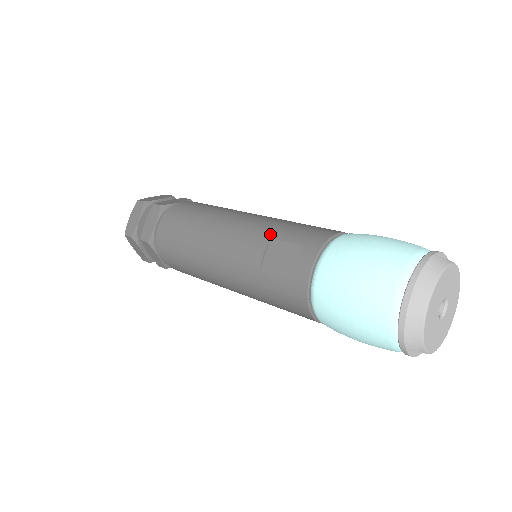
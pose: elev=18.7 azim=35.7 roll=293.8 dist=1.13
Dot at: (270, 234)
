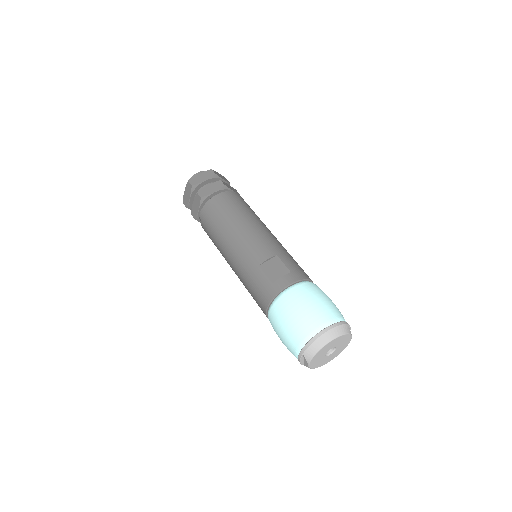
Dot at: (278, 253)
